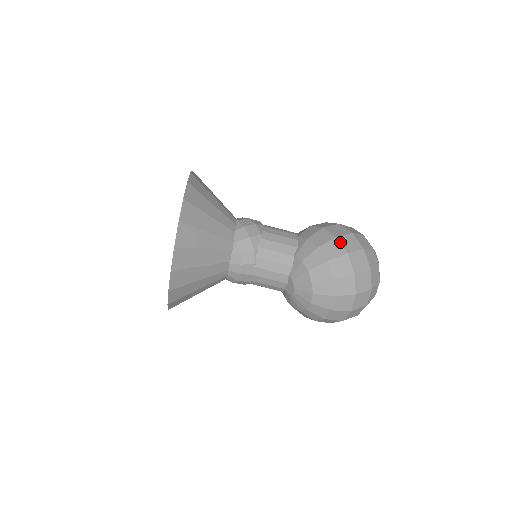
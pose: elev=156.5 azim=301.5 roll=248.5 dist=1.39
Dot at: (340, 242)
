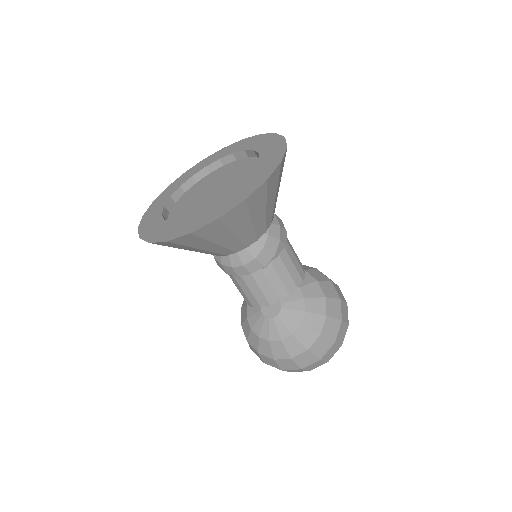
Dot at: (341, 306)
